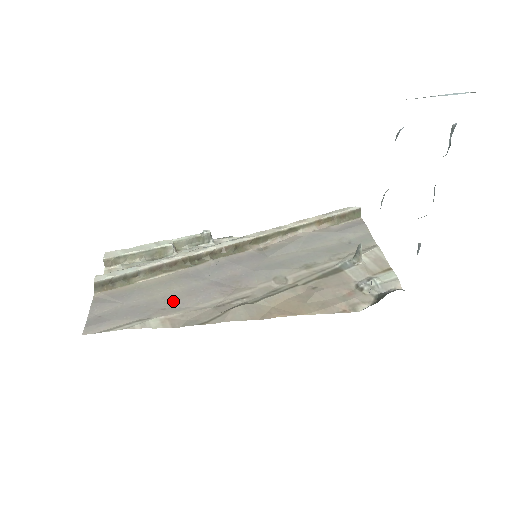
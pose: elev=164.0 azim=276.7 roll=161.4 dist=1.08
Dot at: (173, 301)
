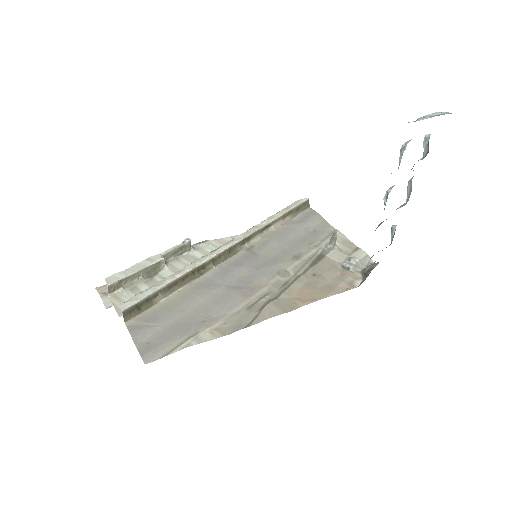
Dot at: (207, 312)
